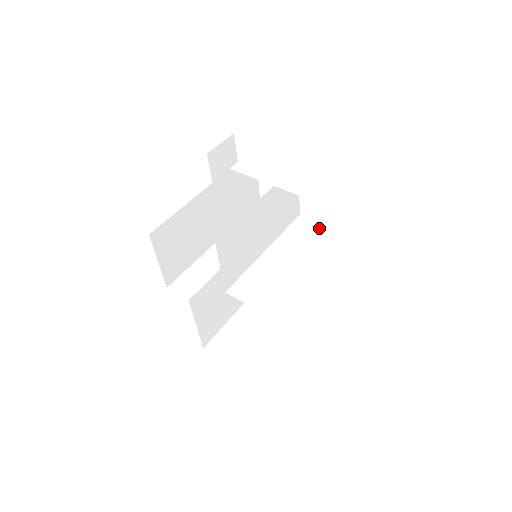
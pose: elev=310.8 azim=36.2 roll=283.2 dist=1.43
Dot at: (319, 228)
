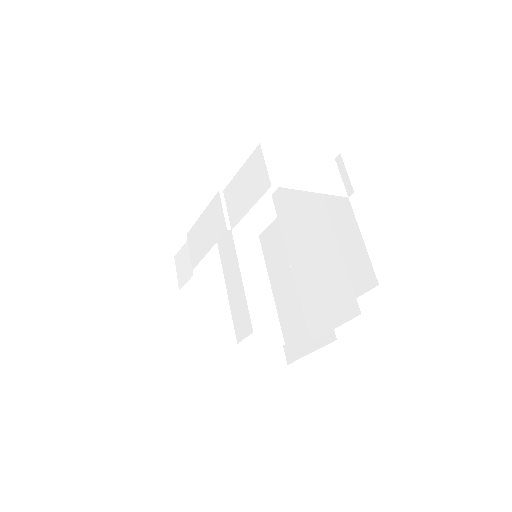
Dot at: occluded
